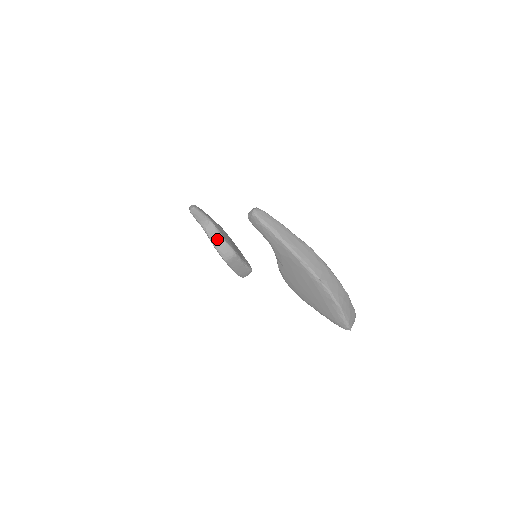
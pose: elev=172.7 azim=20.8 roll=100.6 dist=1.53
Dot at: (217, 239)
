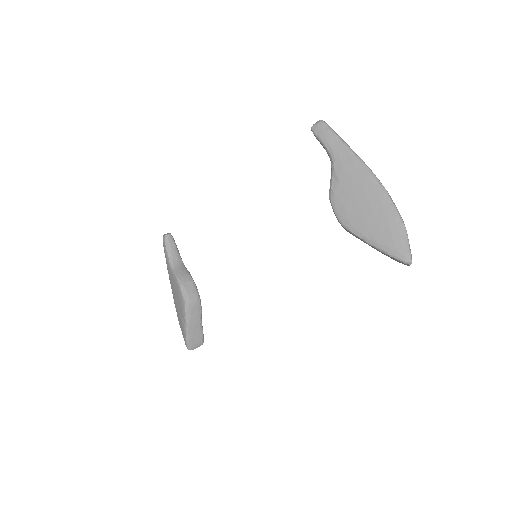
Dot at: (184, 275)
